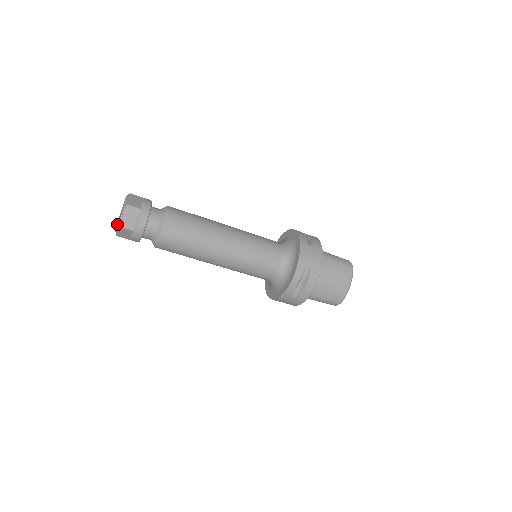
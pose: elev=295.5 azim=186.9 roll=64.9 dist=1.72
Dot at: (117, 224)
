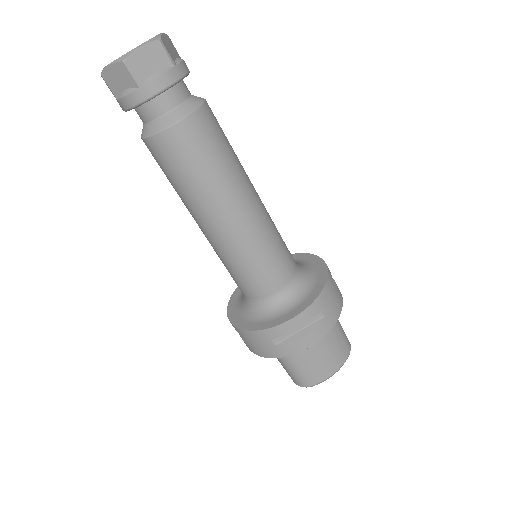
Dot at: occluded
